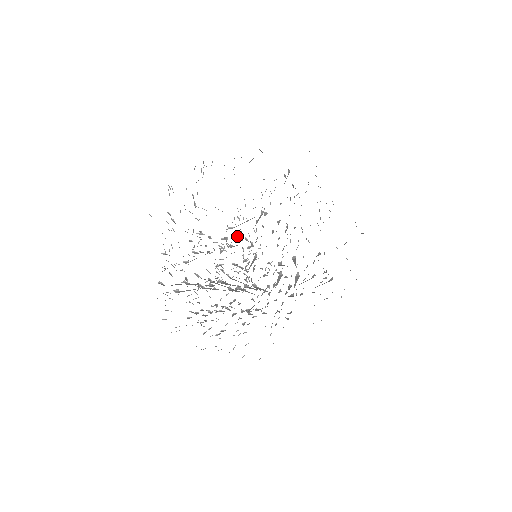
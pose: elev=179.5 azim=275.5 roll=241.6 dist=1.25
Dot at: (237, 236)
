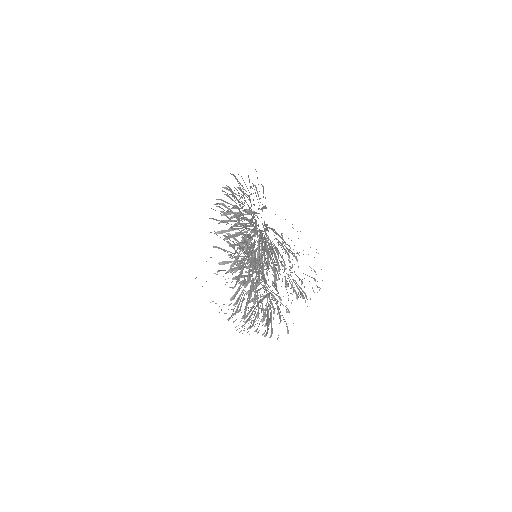
Dot at: (223, 264)
